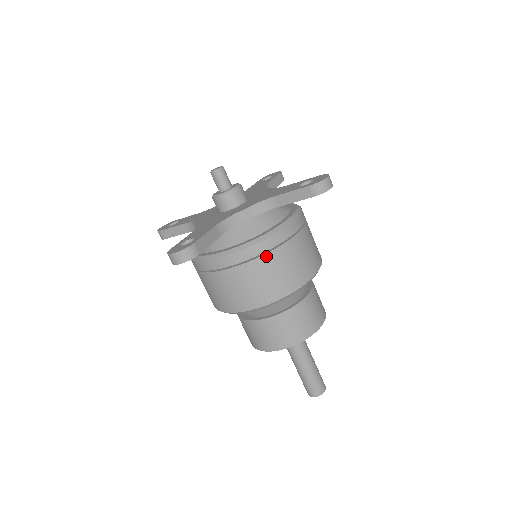
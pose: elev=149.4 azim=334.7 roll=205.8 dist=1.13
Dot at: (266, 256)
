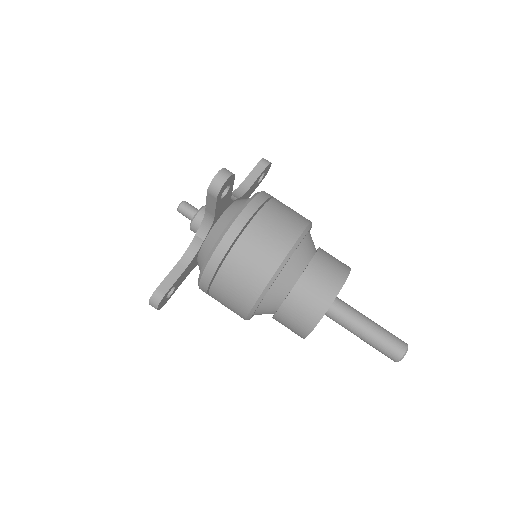
Dot at: (223, 267)
